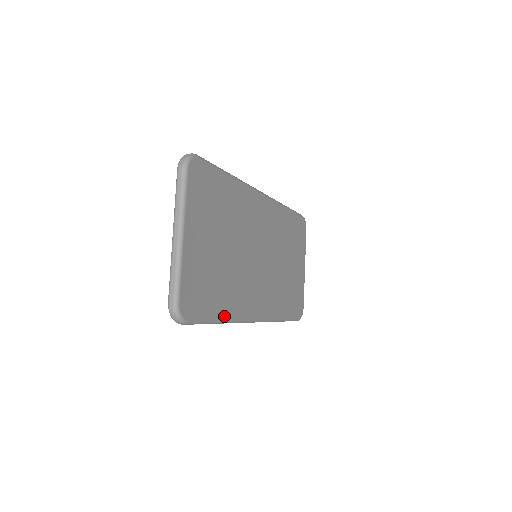
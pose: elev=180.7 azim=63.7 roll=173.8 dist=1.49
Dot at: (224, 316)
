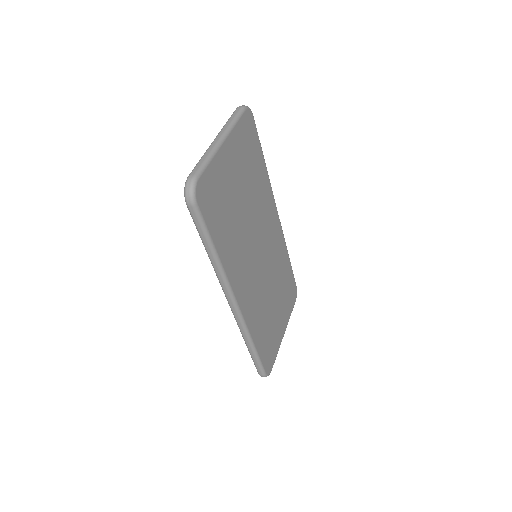
Dot at: (219, 252)
